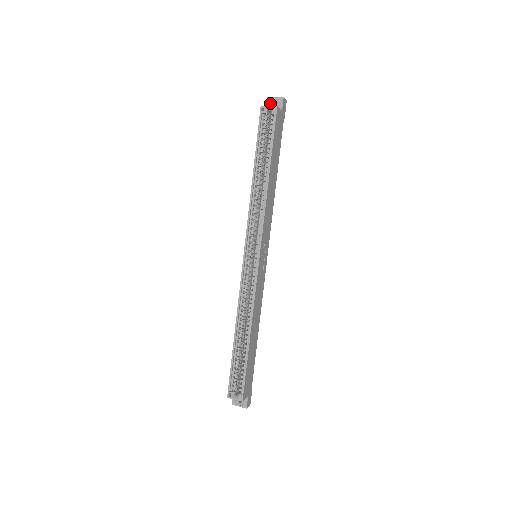
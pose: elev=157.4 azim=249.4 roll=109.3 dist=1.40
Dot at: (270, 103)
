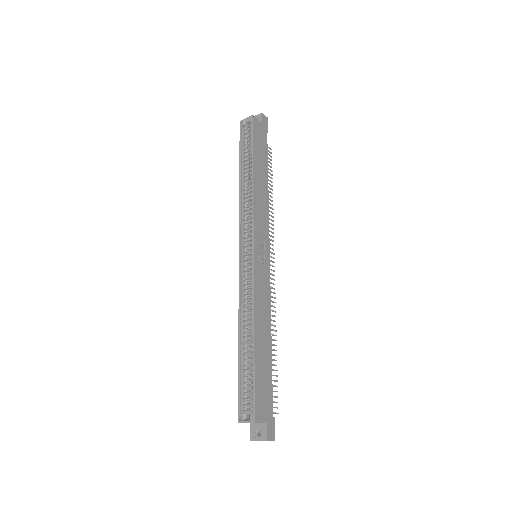
Dot at: occluded
